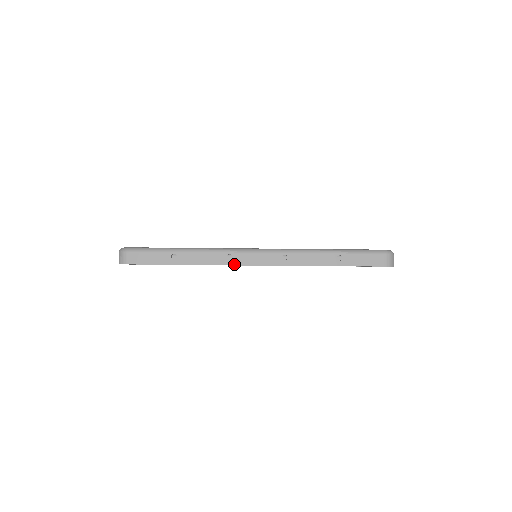
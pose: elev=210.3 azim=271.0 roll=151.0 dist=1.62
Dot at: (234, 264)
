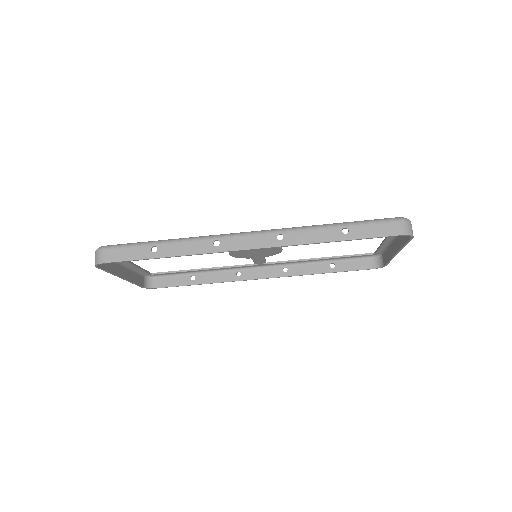
Dot at: (222, 251)
